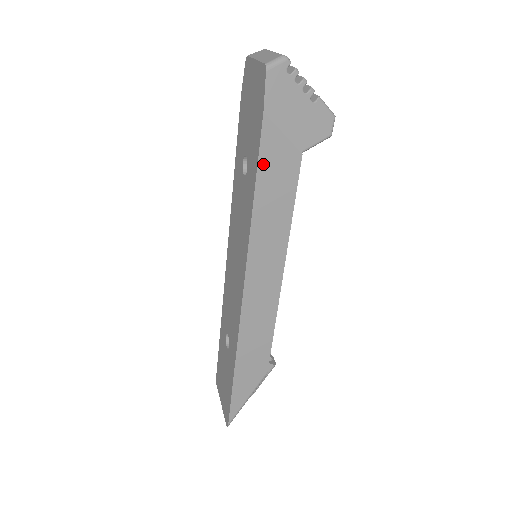
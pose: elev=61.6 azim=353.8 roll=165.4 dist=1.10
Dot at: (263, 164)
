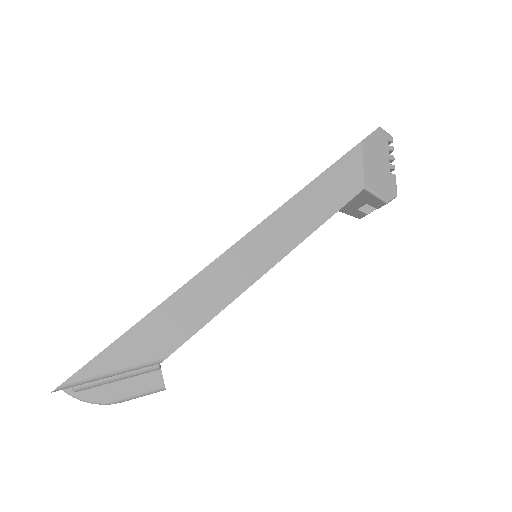
Dot at: (337, 167)
